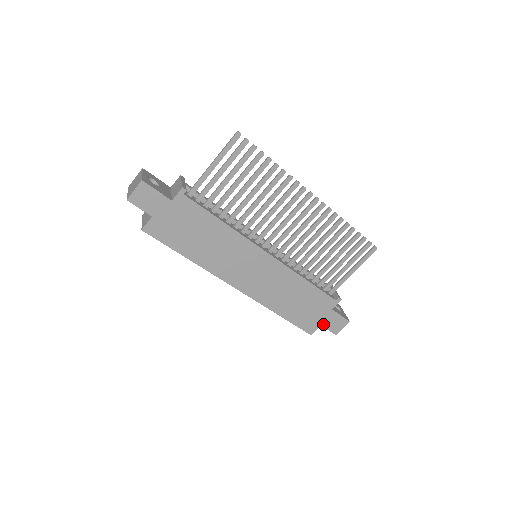
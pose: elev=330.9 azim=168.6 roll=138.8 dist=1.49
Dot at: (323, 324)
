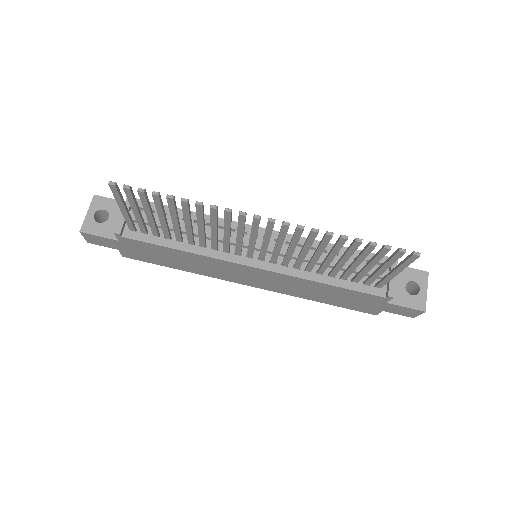
Dot at: (385, 310)
